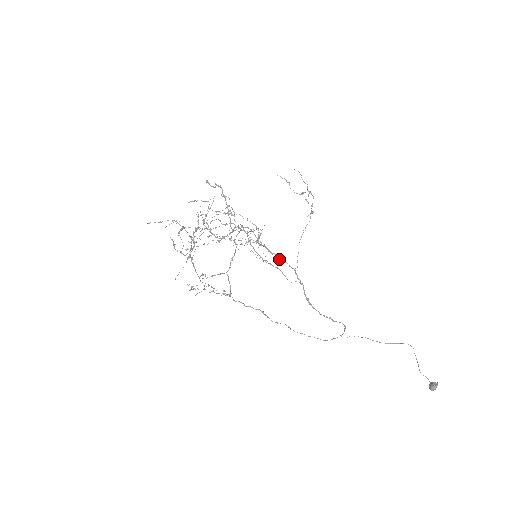
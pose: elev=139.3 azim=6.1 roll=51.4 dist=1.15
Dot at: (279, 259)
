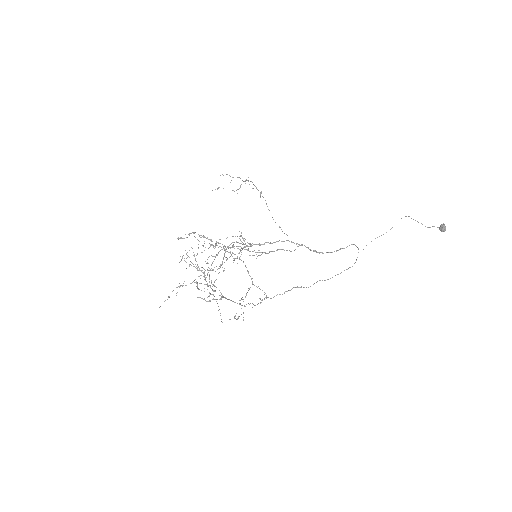
Dot at: occluded
